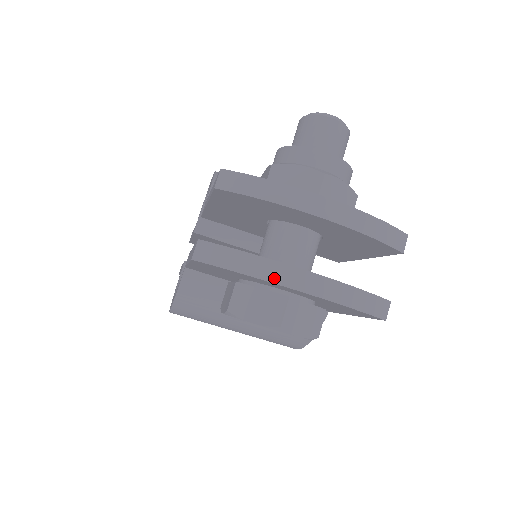
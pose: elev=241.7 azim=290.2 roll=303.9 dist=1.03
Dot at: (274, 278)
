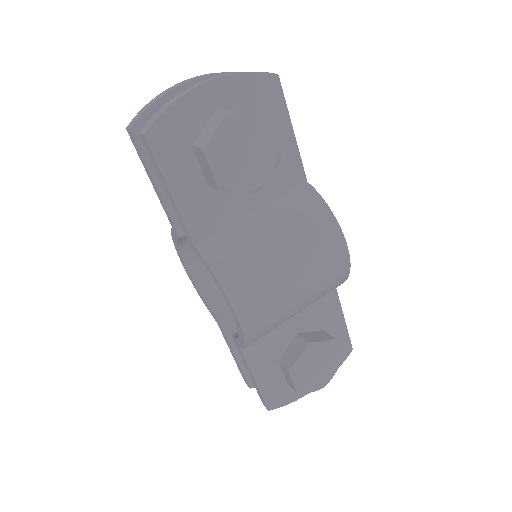
Dot at: (188, 91)
